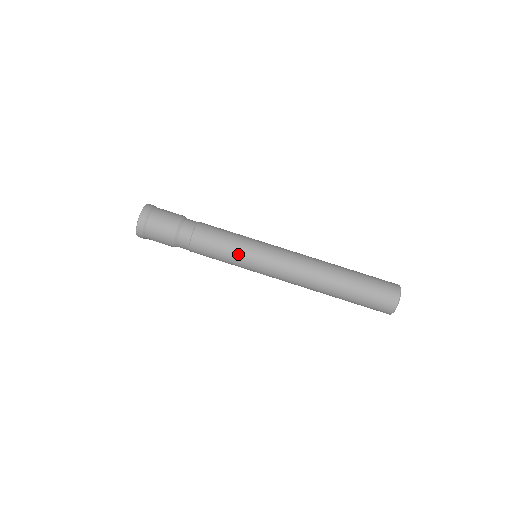
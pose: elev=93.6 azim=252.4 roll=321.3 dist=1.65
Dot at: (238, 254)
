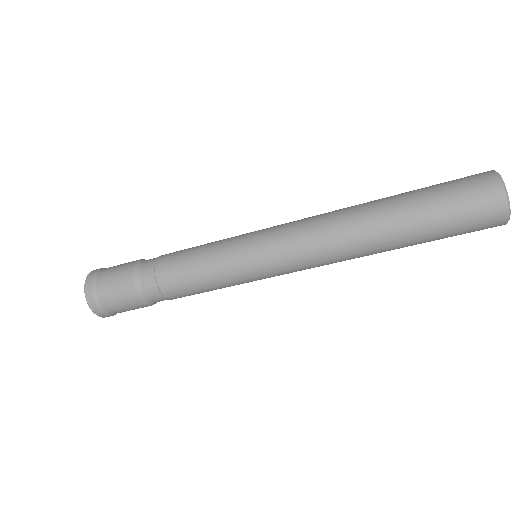
Dot at: (225, 269)
